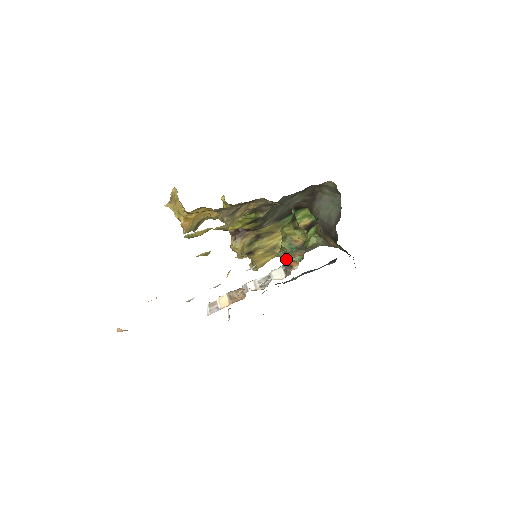
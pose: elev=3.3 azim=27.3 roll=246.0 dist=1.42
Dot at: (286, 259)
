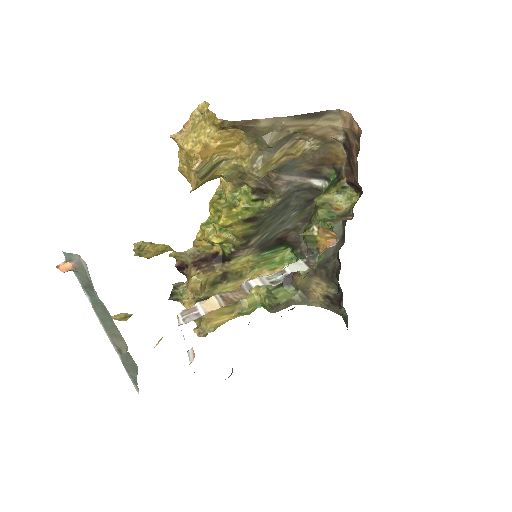
Dot at: (329, 224)
